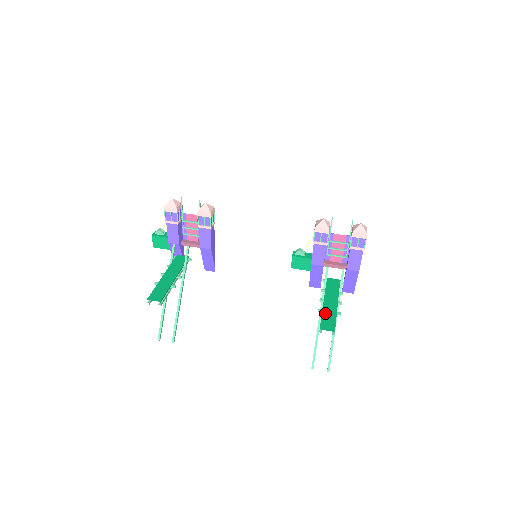
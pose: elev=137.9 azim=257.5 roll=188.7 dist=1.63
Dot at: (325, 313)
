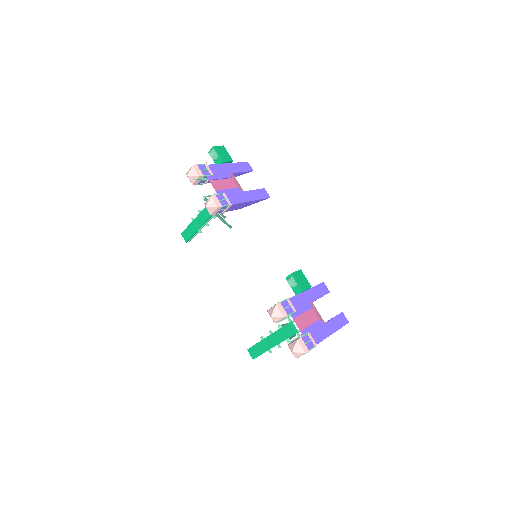
Dot at: (260, 344)
